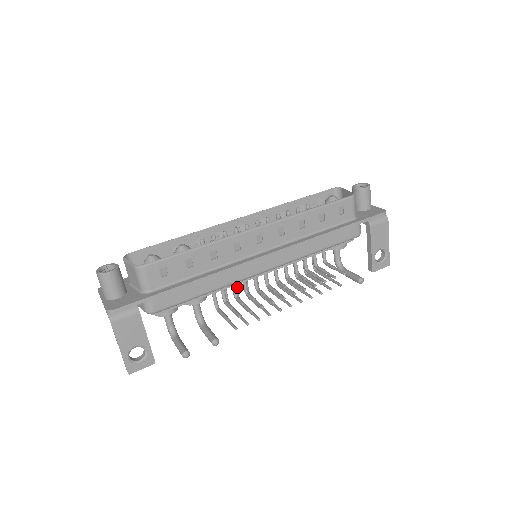
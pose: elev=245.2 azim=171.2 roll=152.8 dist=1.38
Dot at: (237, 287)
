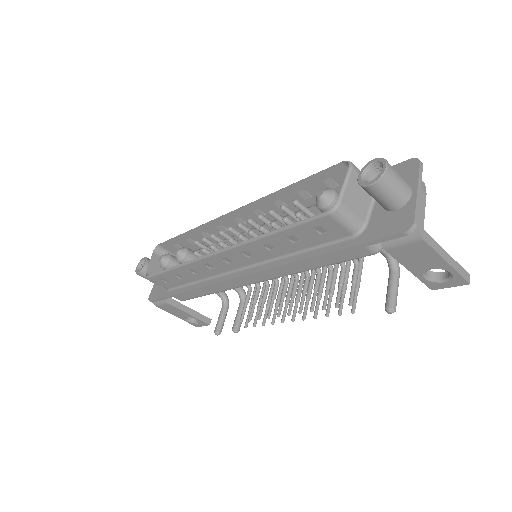
Dot at: occluded
